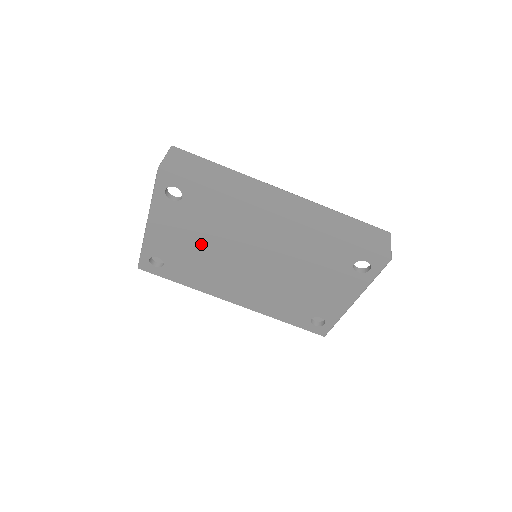
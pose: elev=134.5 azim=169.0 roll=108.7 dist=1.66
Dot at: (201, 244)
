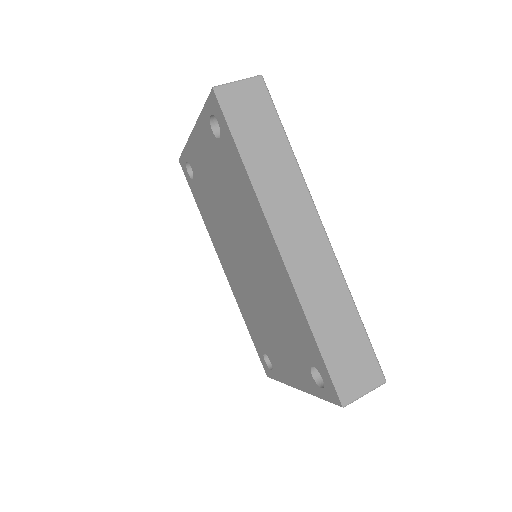
Dot at: (219, 195)
